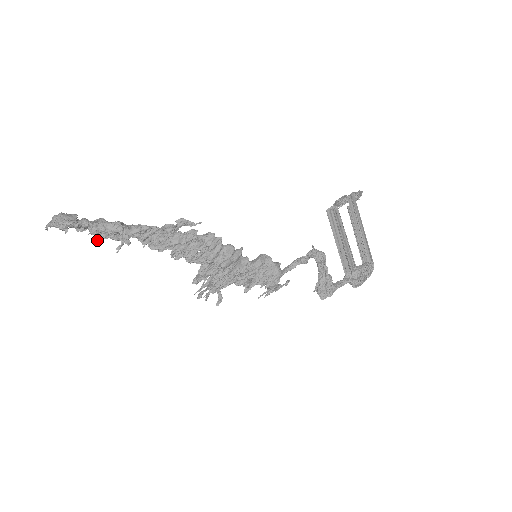
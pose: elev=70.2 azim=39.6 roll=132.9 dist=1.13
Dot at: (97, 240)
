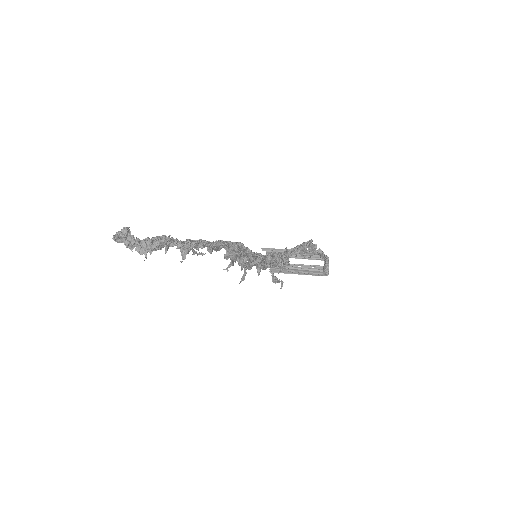
Dot at: (152, 240)
